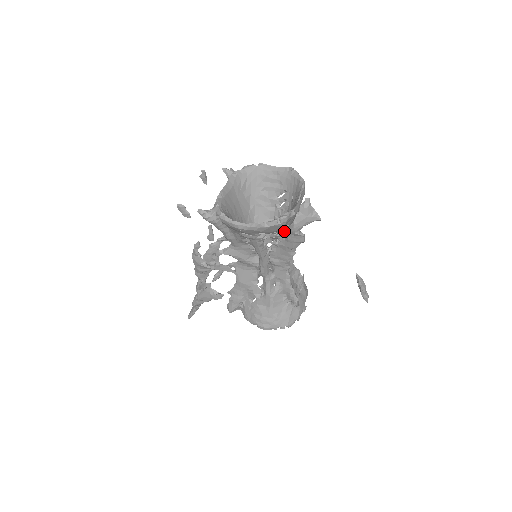
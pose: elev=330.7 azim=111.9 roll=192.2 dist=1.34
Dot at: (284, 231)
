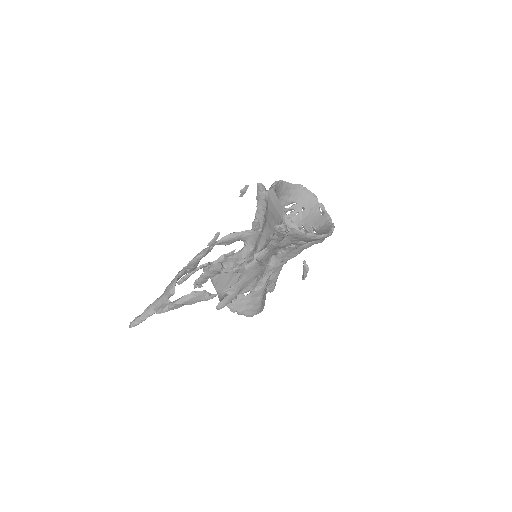
Dot at: occluded
